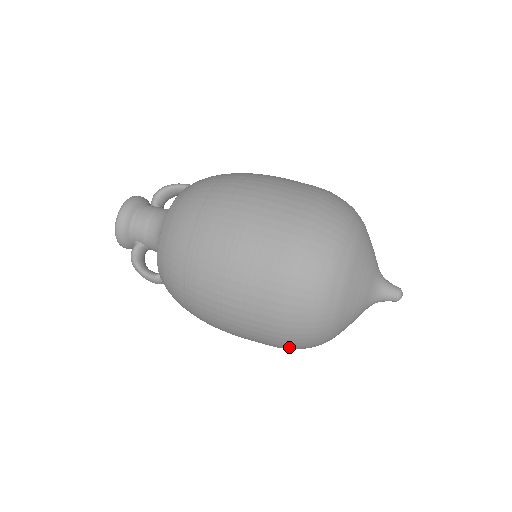
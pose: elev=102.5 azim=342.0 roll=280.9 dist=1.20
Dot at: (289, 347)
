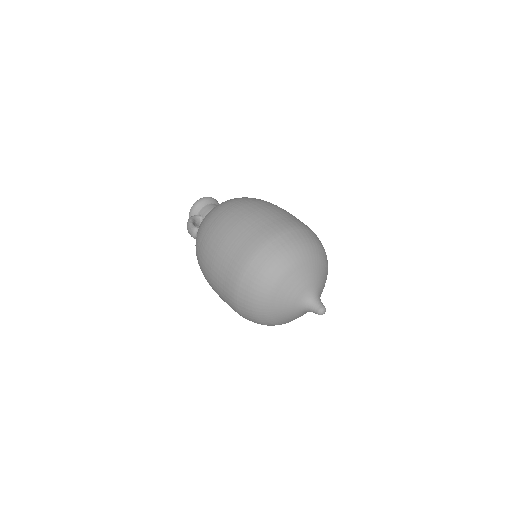
Dot at: (241, 285)
